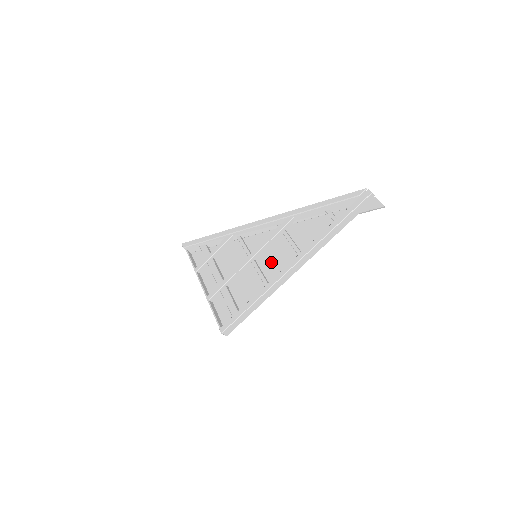
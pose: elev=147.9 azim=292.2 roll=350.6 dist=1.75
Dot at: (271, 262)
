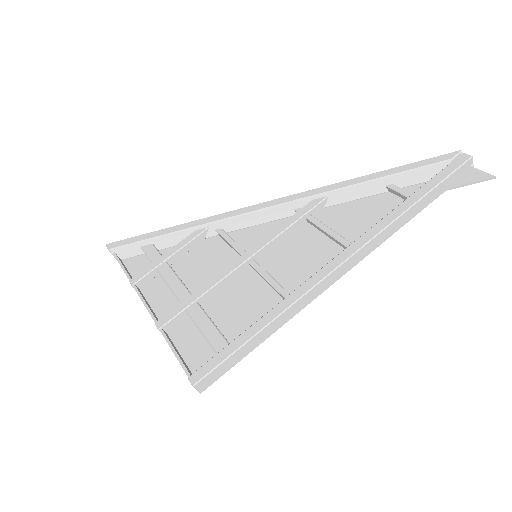
Dot at: (289, 263)
